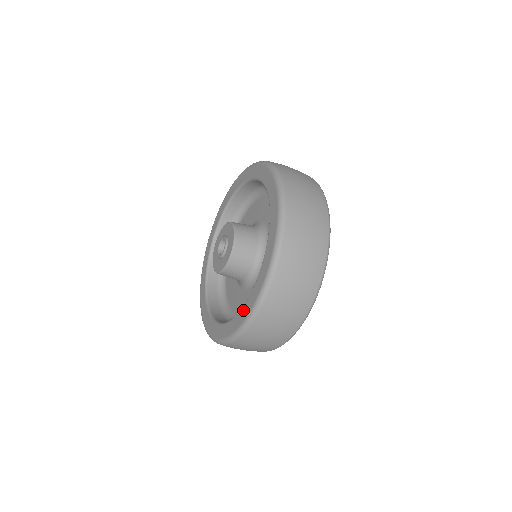
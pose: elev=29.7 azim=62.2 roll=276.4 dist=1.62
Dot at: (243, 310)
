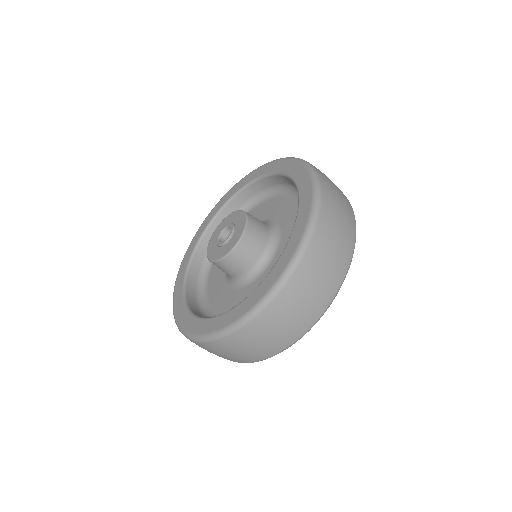
Dot at: (232, 312)
